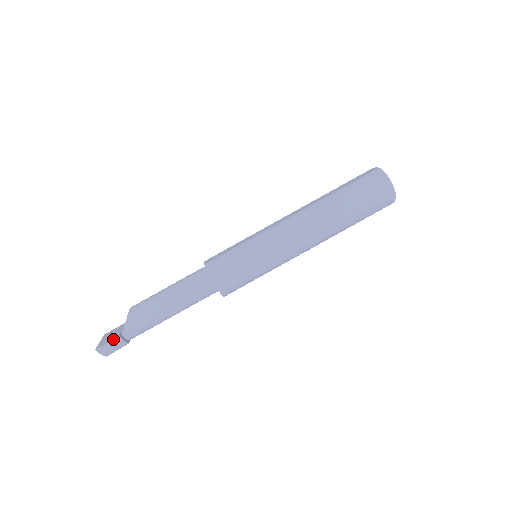
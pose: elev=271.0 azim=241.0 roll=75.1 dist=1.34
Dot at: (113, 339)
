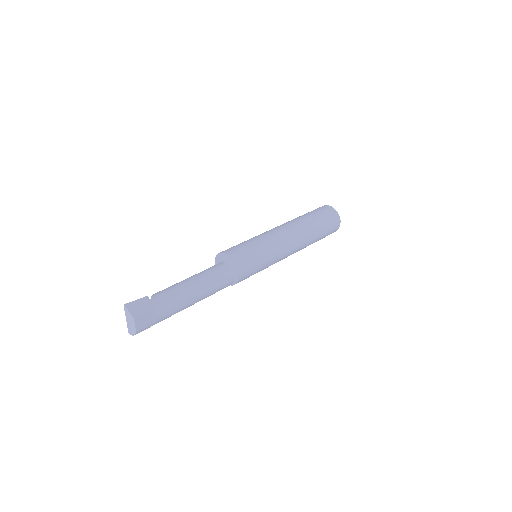
Dot at: (141, 298)
